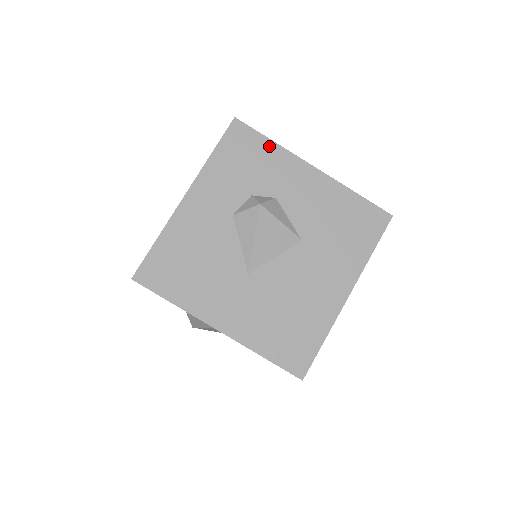
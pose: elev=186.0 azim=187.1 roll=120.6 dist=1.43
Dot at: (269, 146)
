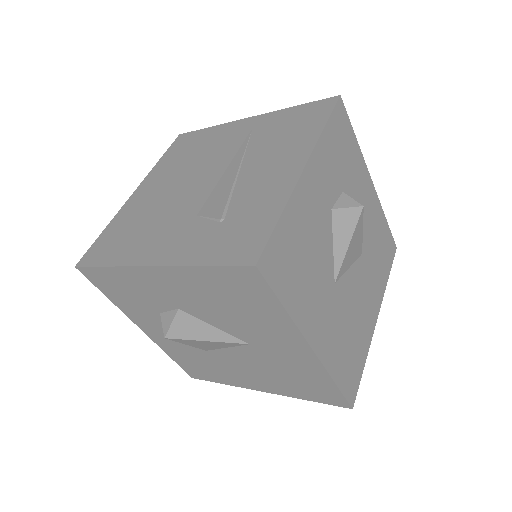
Dot at: (355, 143)
